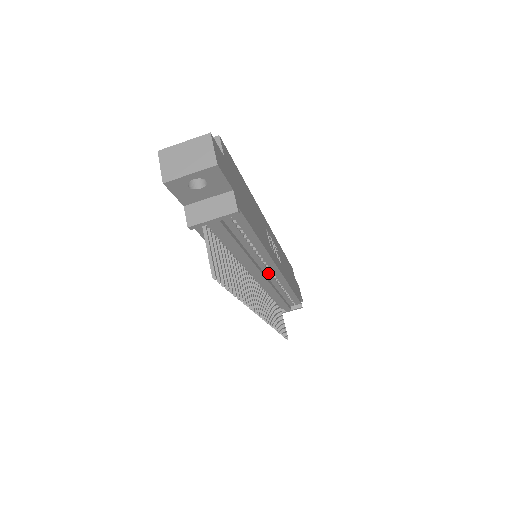
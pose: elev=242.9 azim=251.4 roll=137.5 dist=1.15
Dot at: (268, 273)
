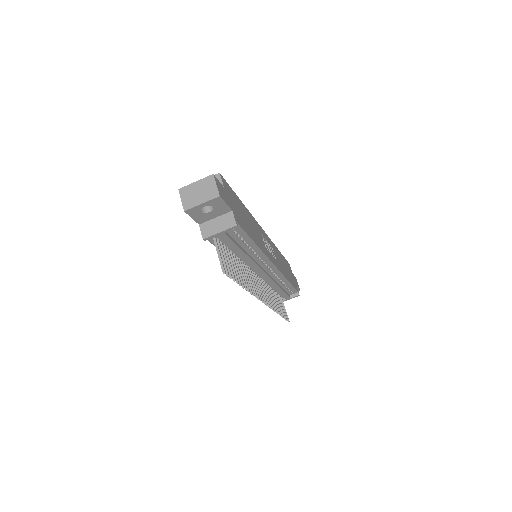
Dot at: (266, 268)
